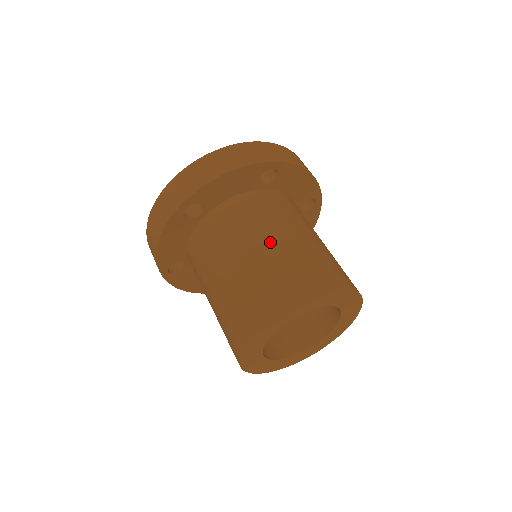
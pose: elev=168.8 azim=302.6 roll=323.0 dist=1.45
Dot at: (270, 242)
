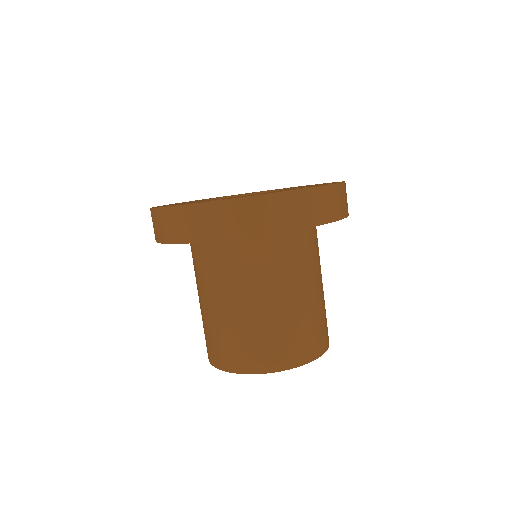
Dot at: (282, 302)
